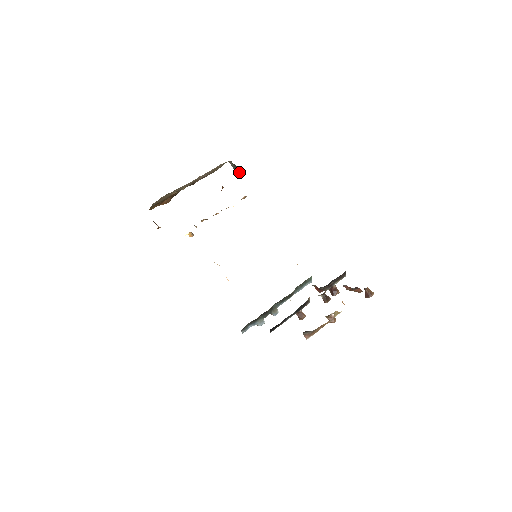
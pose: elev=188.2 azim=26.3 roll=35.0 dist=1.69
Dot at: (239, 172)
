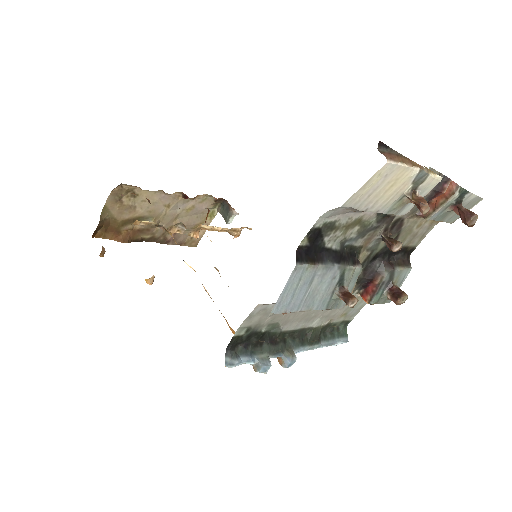
Dot at: (231, 210)
